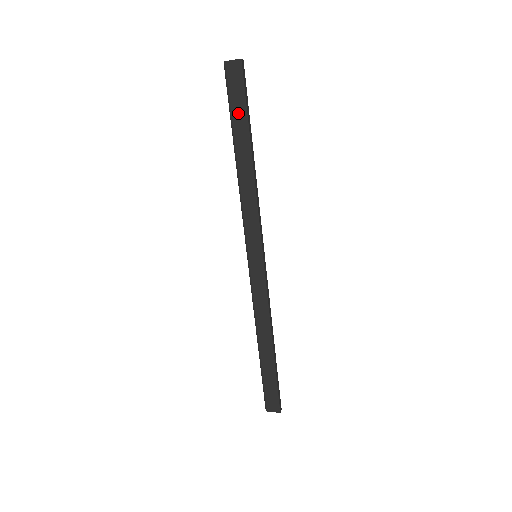
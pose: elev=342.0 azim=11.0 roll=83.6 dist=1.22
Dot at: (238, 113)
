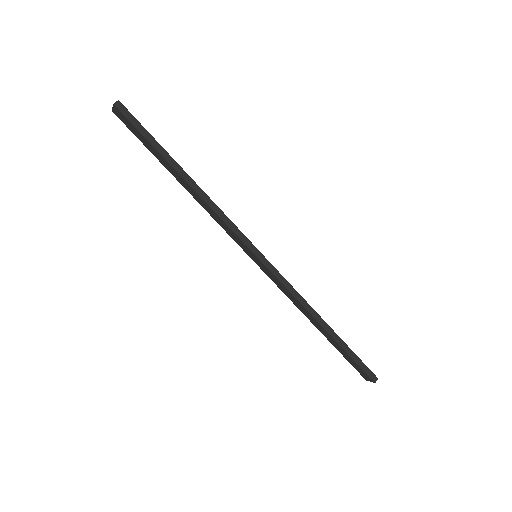
Dot at: (150, 148)
